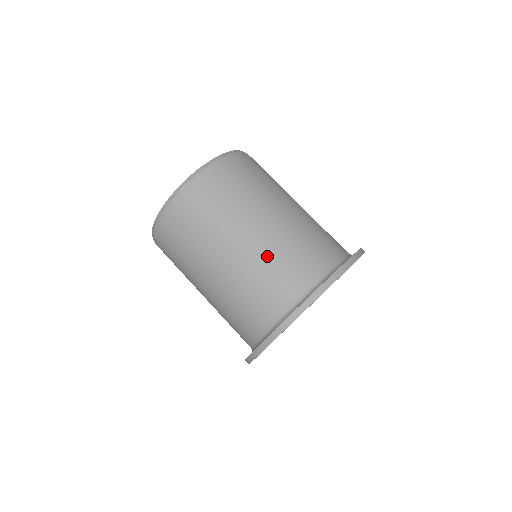
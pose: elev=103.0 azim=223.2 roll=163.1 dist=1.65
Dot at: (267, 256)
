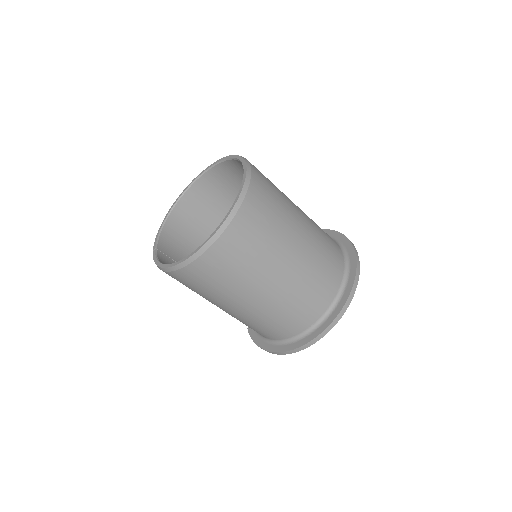
Dot at: (291, 297)
